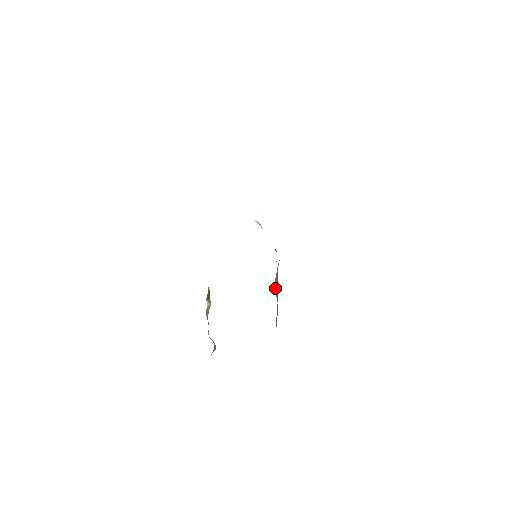
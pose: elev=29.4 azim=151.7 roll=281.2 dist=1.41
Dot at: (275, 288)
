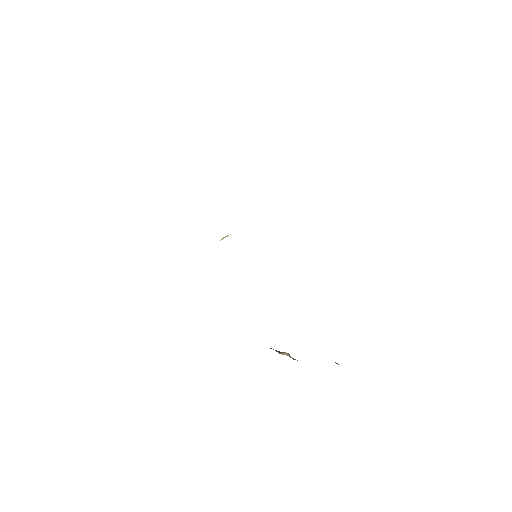
Dot at: occluded
